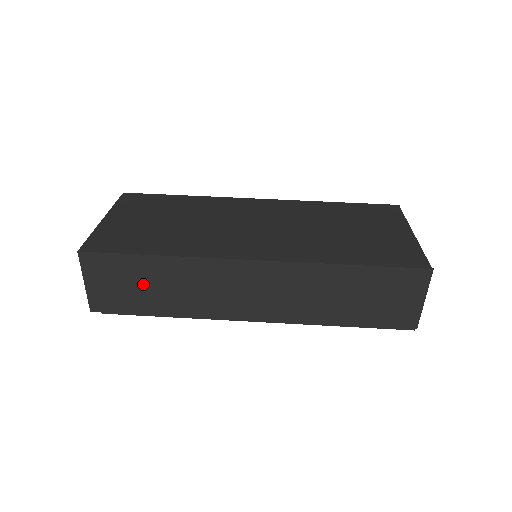
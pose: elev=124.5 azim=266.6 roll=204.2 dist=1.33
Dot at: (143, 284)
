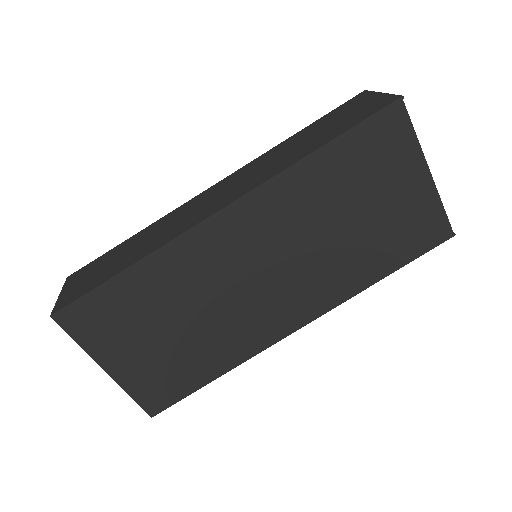
Dot at: occluded
